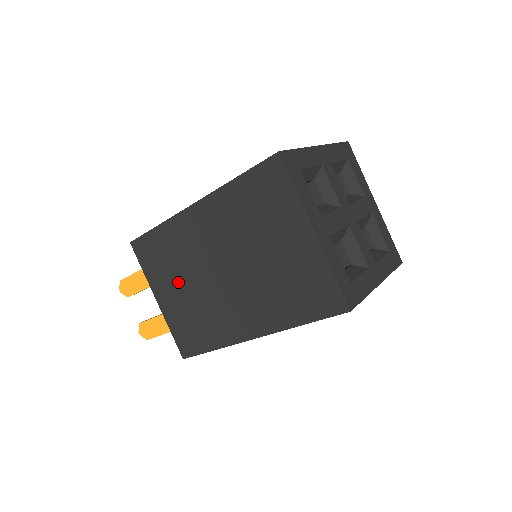
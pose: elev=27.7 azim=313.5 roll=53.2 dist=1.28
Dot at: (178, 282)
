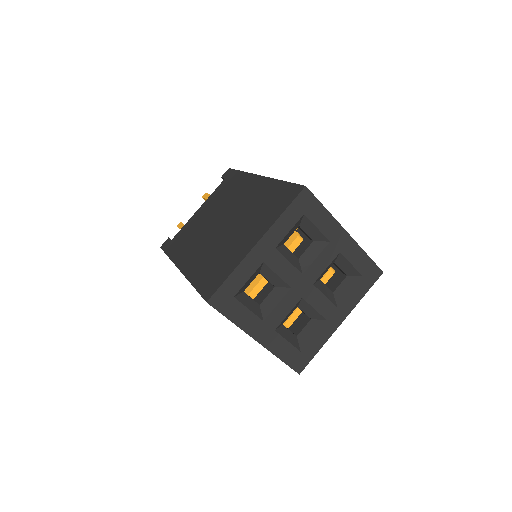
Dot at: occluded
